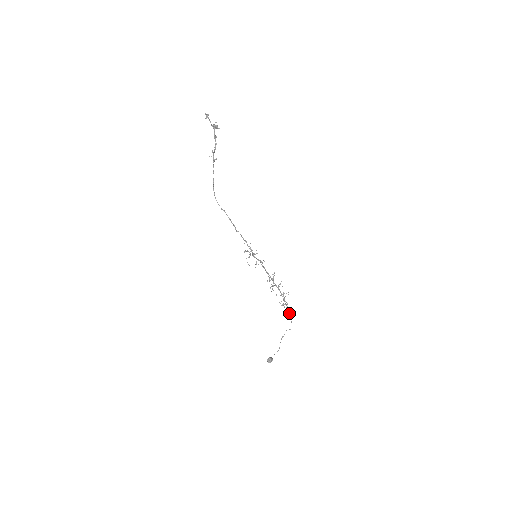
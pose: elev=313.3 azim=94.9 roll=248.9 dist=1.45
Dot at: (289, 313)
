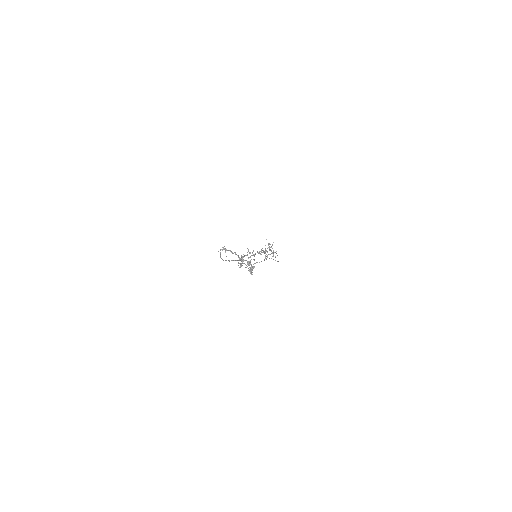
Dot at: occluded
